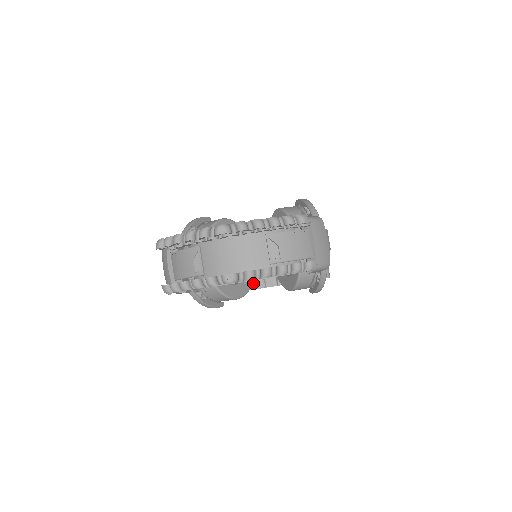
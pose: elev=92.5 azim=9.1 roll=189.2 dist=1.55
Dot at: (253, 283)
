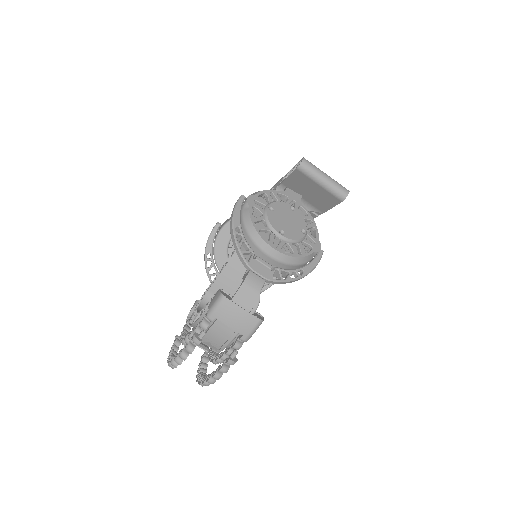
Dot at: occluded
